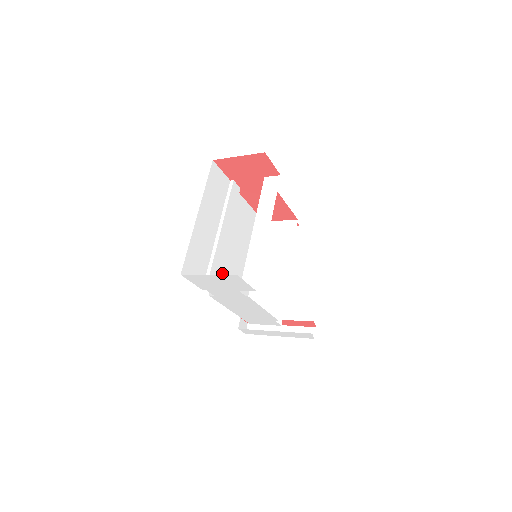
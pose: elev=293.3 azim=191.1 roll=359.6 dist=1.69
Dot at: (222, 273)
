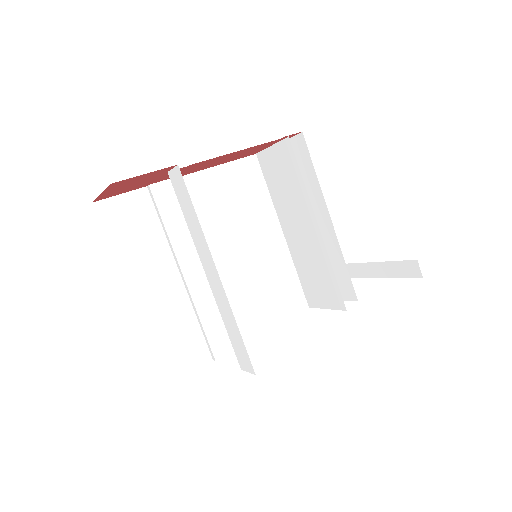
Dot at: (232, 303)
